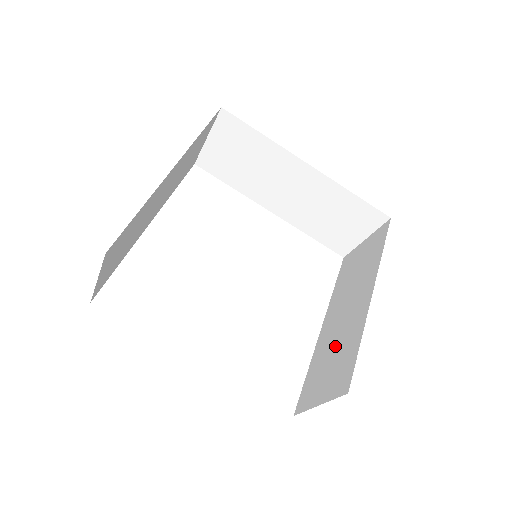
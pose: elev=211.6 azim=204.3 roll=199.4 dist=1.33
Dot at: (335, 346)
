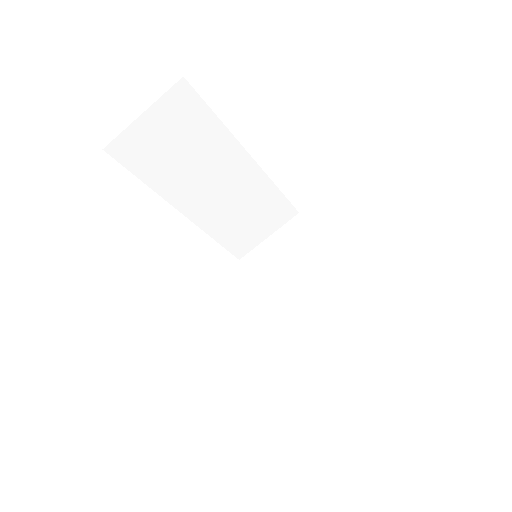
Dot at: (330, 335)
